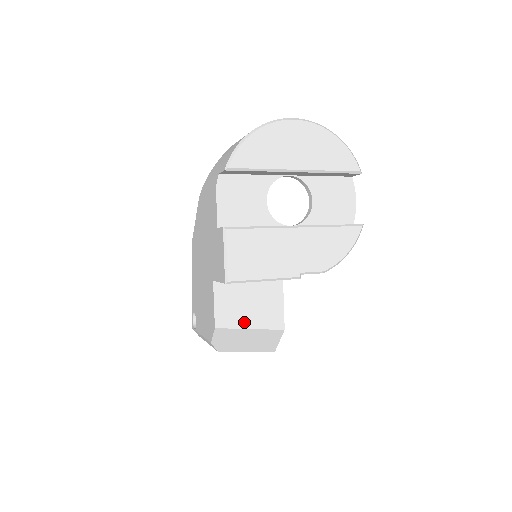
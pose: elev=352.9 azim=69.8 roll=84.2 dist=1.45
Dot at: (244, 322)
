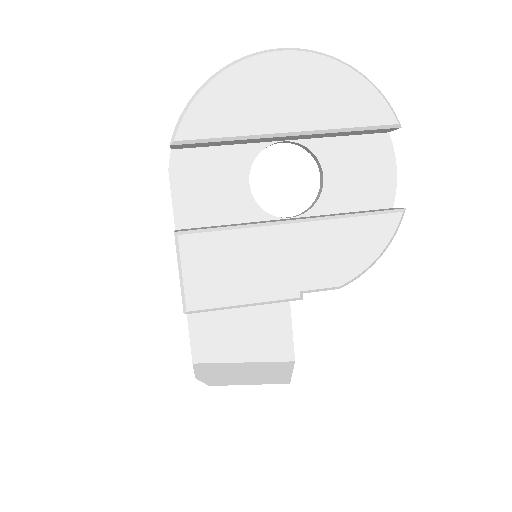
Dot at: (234, 353)
